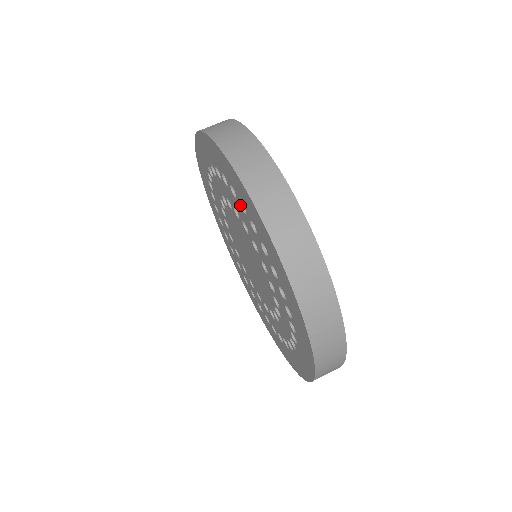
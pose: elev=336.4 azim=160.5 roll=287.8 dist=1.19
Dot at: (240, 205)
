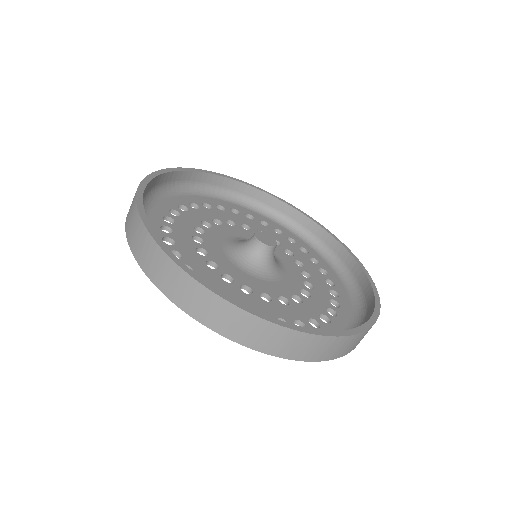
Dot at: occluded
